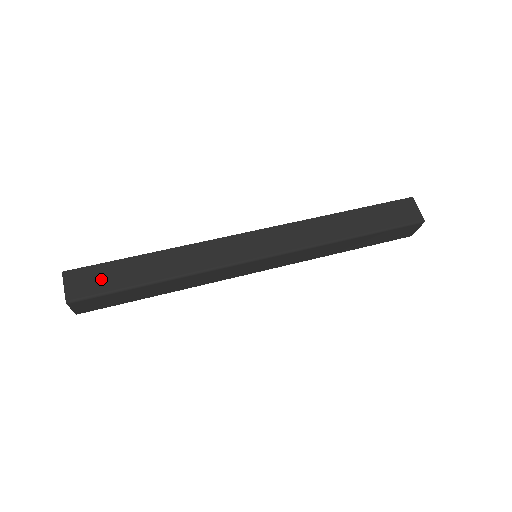
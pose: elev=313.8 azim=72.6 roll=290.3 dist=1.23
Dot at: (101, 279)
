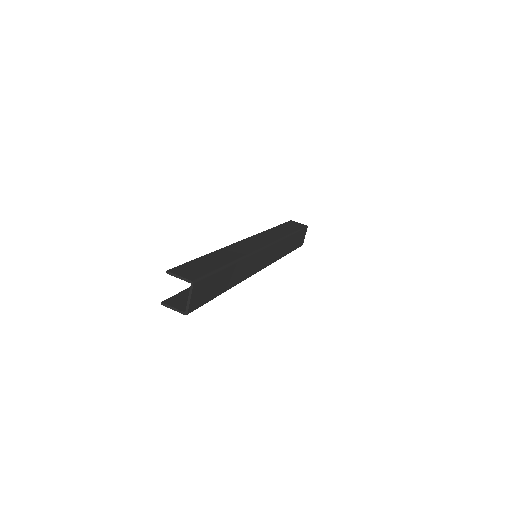
Dot at: (198, 268)
